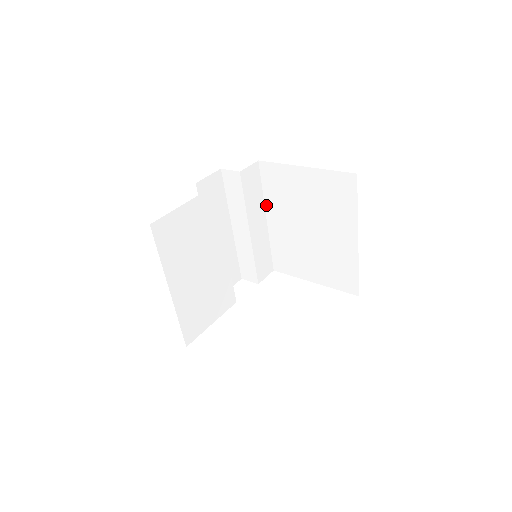
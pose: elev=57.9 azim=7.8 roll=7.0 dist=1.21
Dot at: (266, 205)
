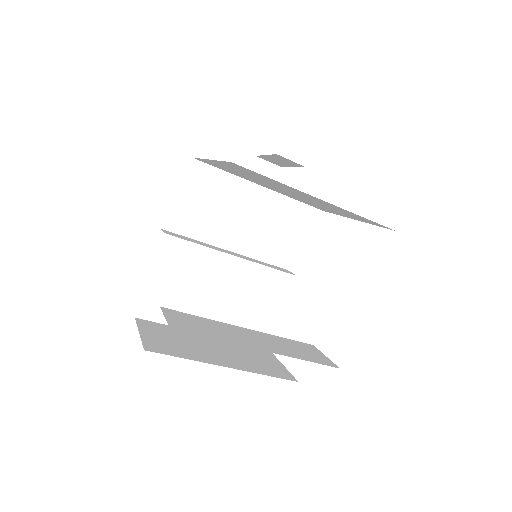
Dot at: (245, 179)
